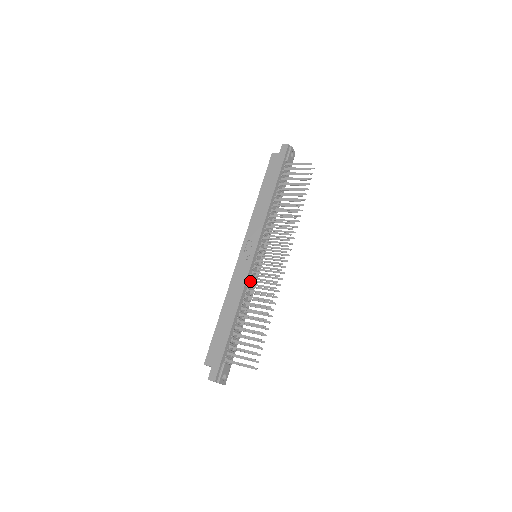
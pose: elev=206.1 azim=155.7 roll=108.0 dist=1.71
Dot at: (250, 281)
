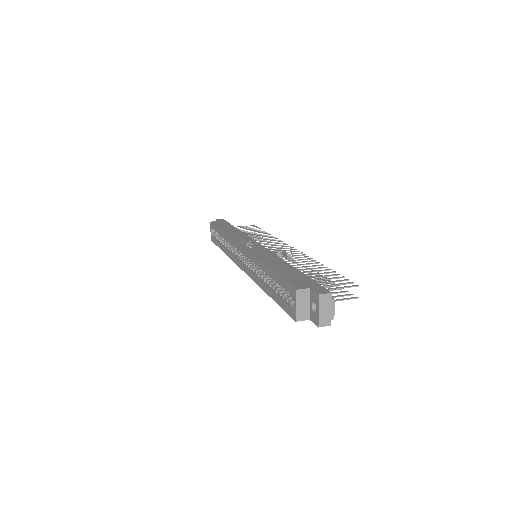
Dot at: occluded
